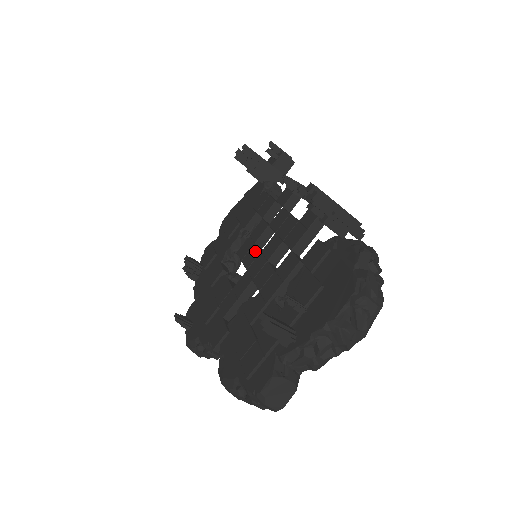
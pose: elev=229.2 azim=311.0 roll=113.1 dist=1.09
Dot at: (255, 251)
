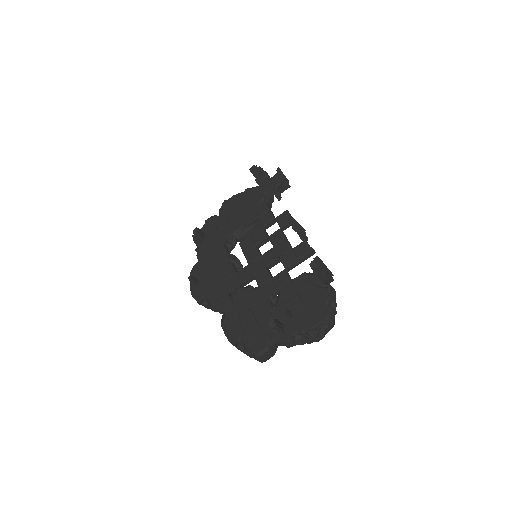
Dot at: (256, 252)
